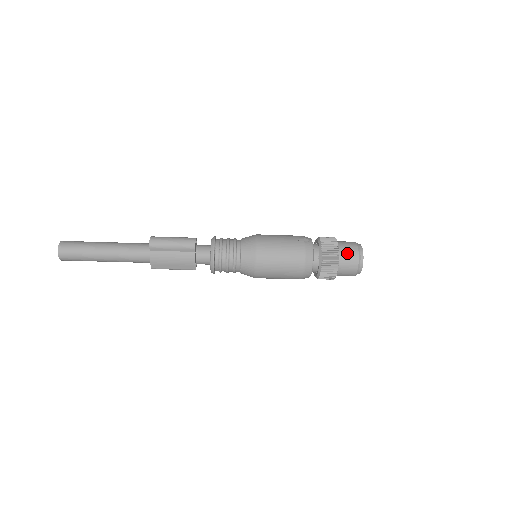
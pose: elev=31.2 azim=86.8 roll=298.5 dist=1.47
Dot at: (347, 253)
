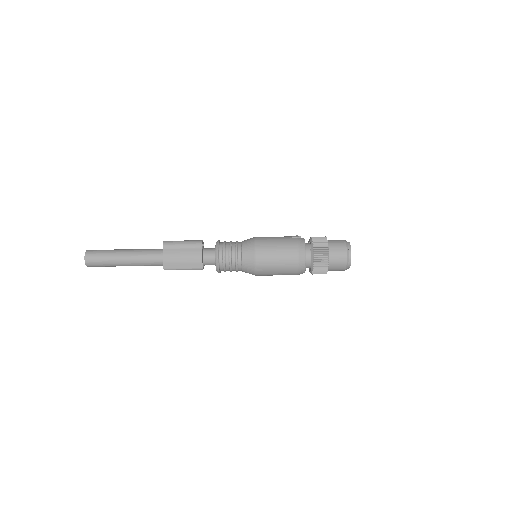
Dot at: (336, 245)
